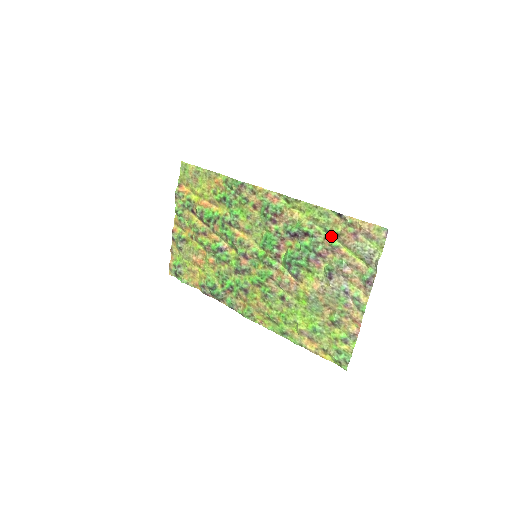
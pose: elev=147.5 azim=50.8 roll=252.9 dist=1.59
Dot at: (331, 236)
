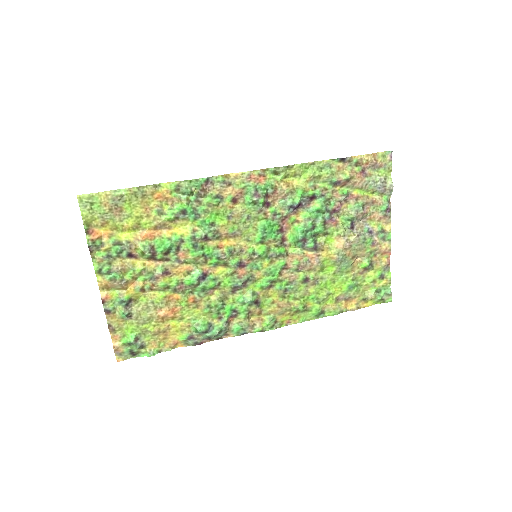
Dot at: (337, 186)
